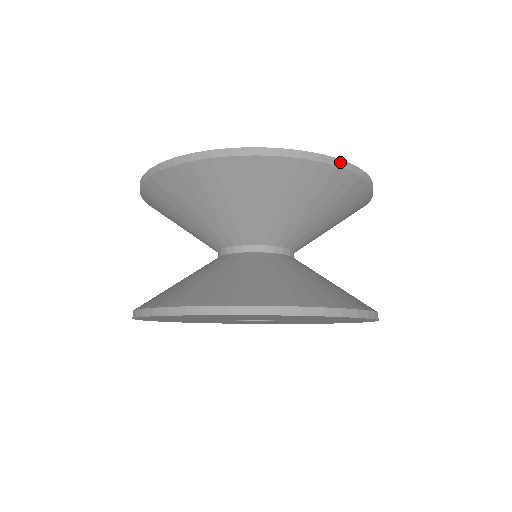
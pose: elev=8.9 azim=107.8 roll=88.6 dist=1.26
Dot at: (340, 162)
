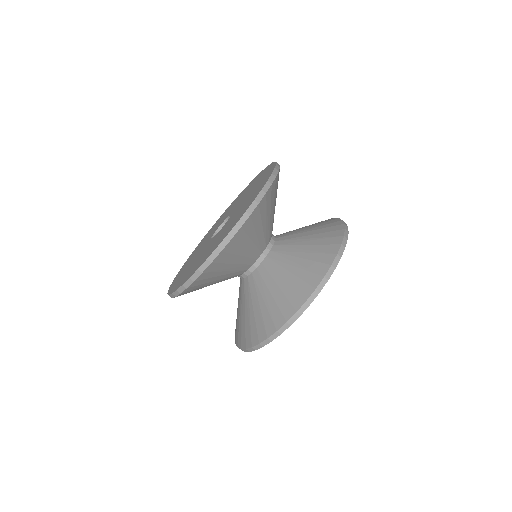
Dot at: (220, 247)
